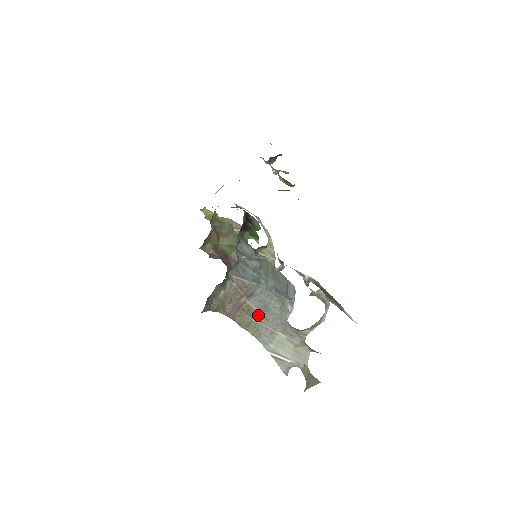
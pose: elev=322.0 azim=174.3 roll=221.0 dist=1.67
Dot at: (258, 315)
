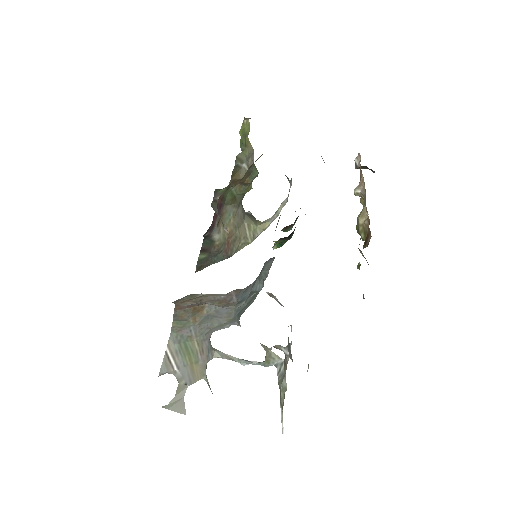
Dot at: (199, 318)
